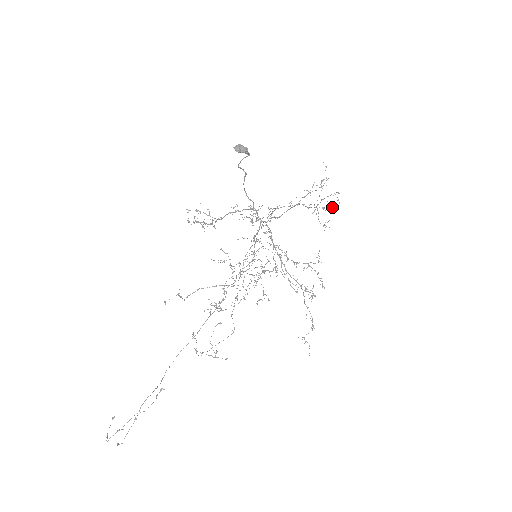
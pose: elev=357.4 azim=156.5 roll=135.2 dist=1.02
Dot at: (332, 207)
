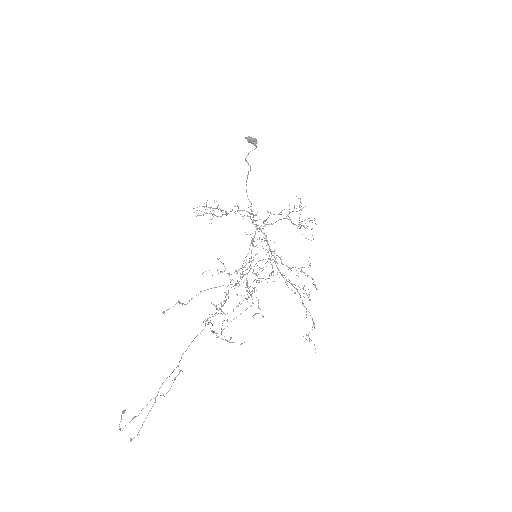
Dot at: occluded
